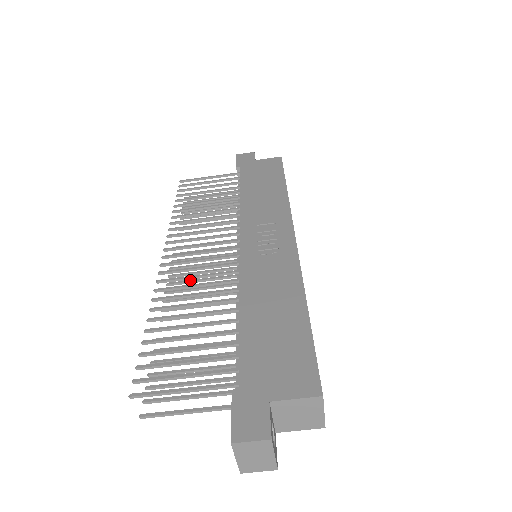
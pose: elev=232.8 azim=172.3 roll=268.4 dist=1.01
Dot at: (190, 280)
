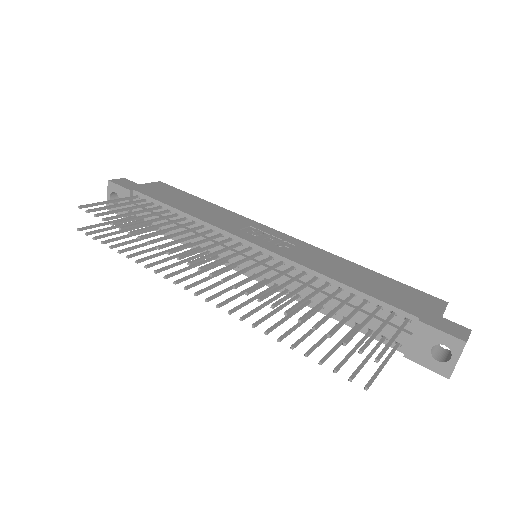
Dot at: (223, 290)
